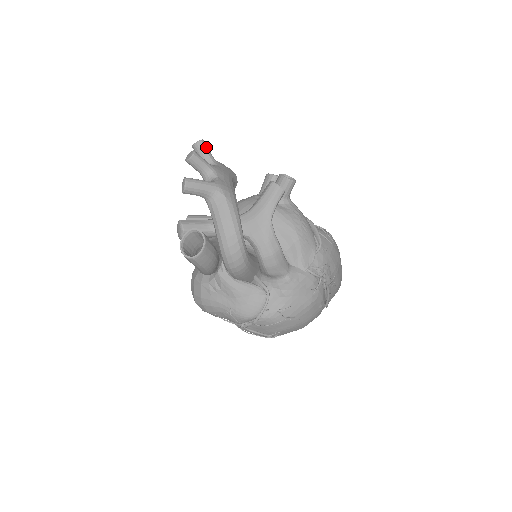
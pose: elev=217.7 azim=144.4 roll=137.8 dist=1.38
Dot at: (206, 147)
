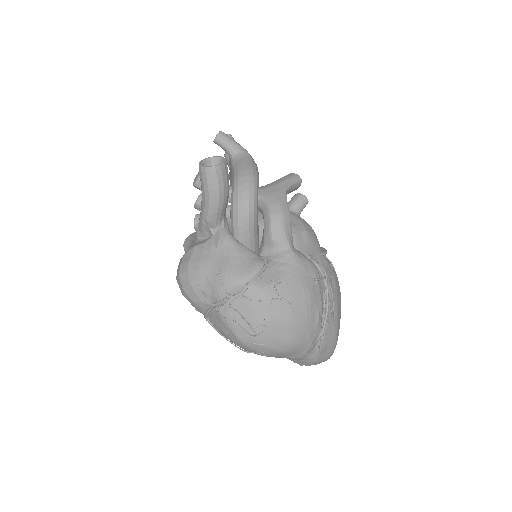
Dot at: occluded
